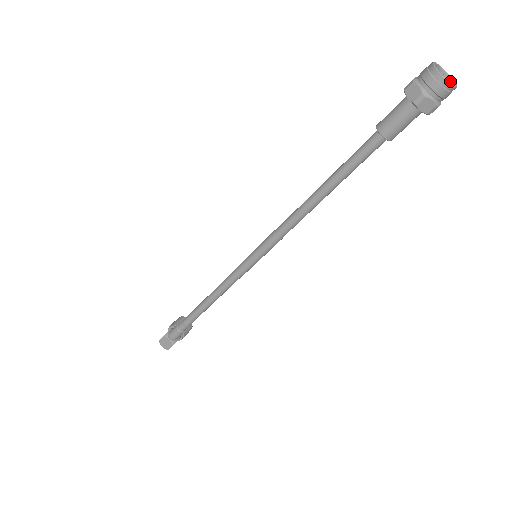
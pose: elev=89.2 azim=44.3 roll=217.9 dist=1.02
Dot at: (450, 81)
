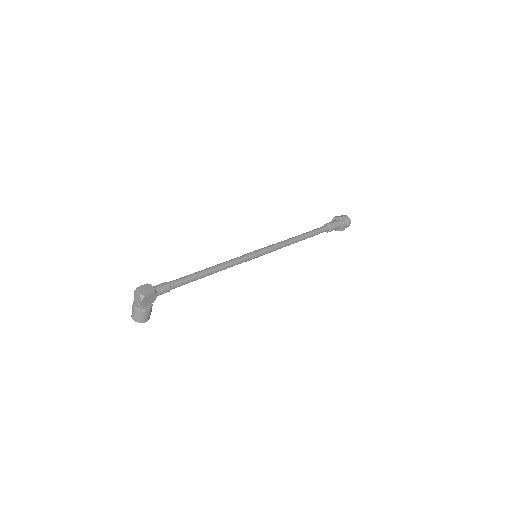
Dot at: occluded
